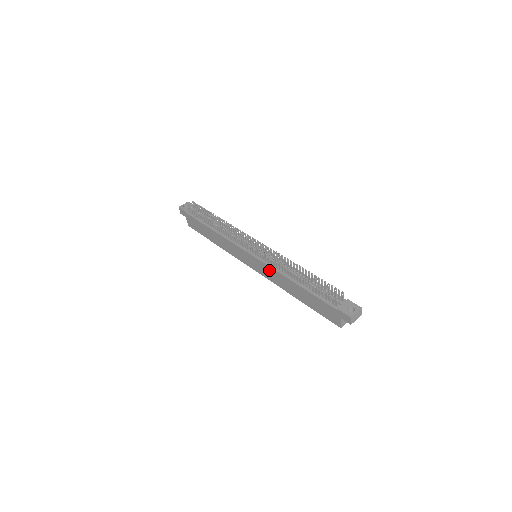
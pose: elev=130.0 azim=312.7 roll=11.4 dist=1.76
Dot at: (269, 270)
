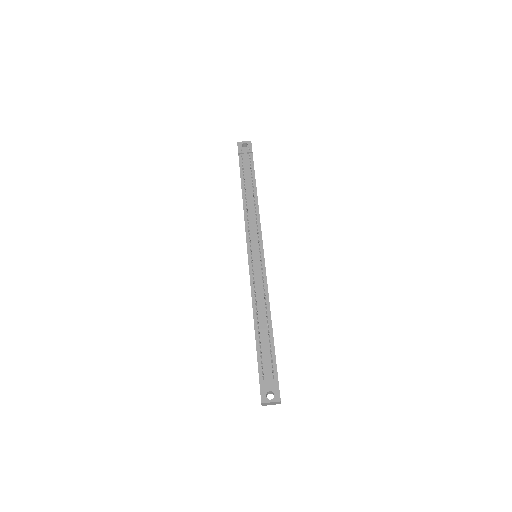
Dot at: occluded
